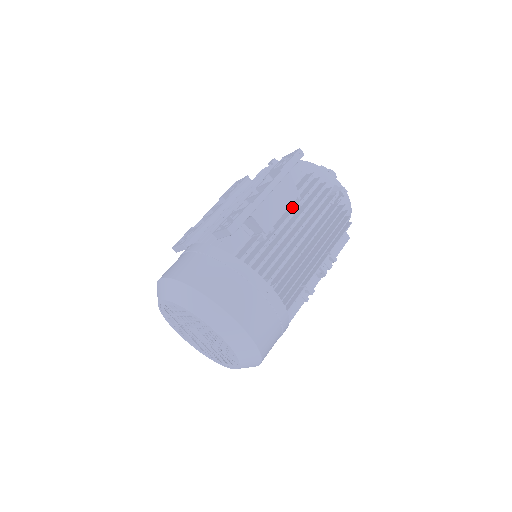
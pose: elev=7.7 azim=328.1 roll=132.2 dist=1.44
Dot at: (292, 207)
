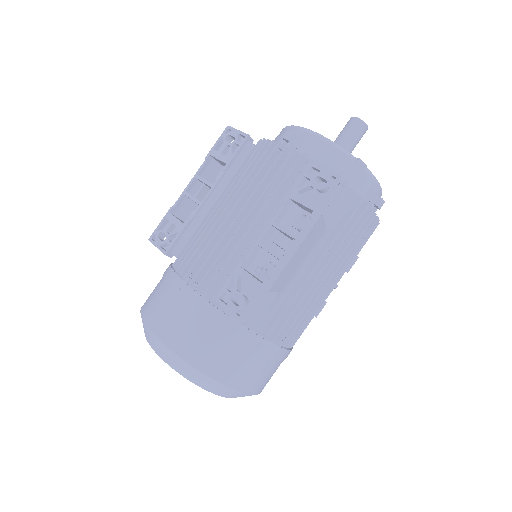
Dot at: occluded
